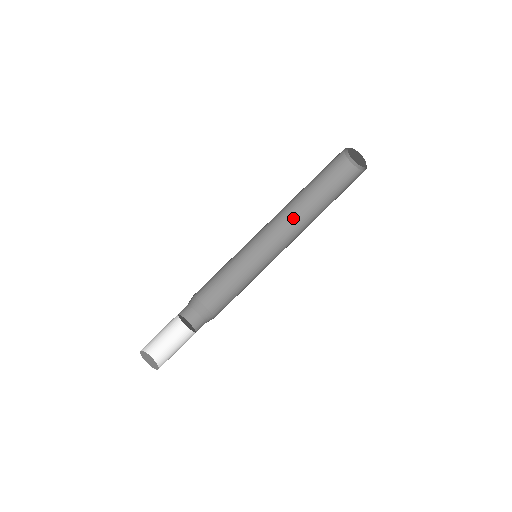
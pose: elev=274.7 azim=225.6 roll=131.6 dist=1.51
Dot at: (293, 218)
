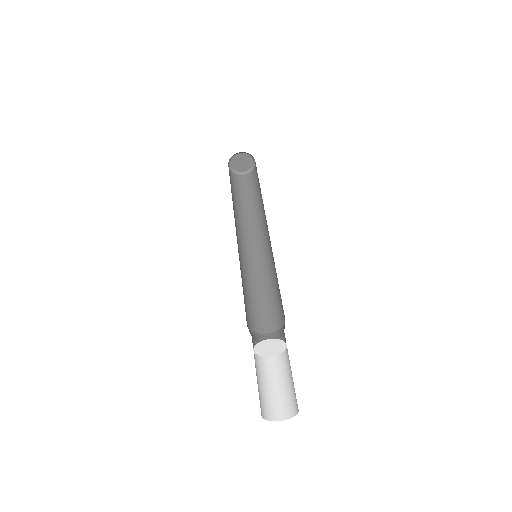
Dot at: (248, 226)
